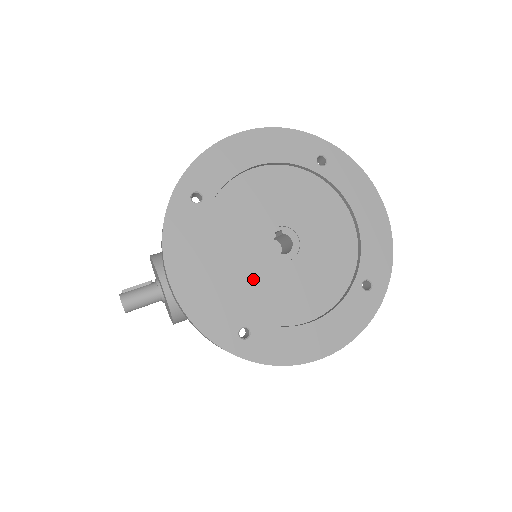
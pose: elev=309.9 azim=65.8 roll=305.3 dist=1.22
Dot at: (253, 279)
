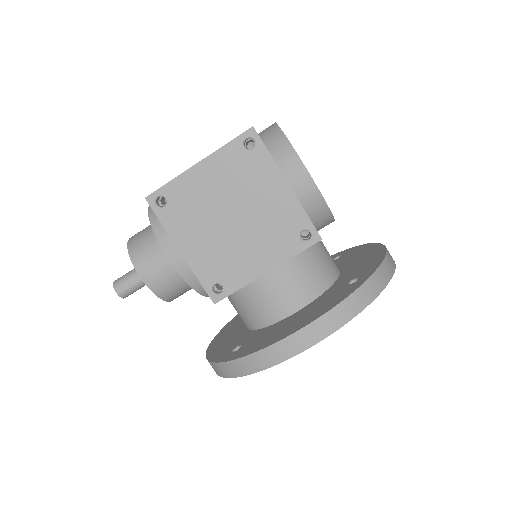
Dot at: occluded
